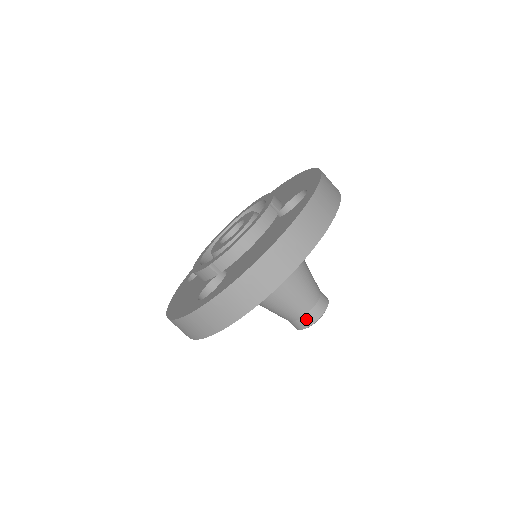
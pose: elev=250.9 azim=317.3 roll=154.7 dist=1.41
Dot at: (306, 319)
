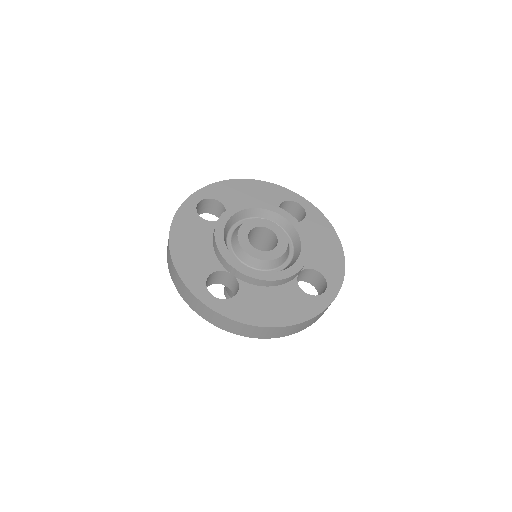
Dot at: occluded
